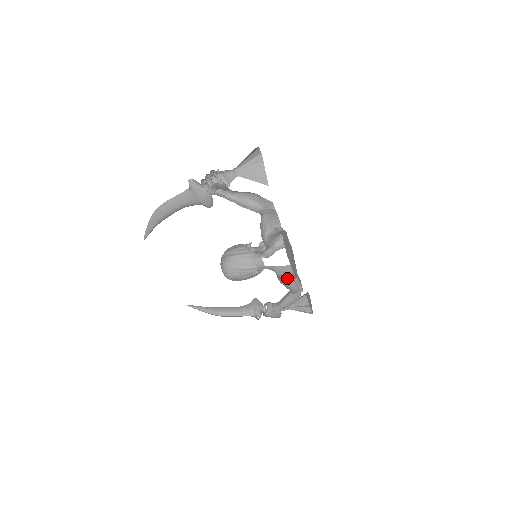
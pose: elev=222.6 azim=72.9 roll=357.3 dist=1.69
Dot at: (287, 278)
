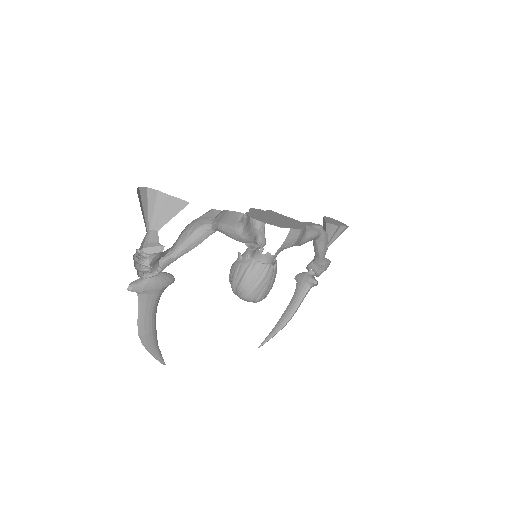
Dot at: (301, 238)
